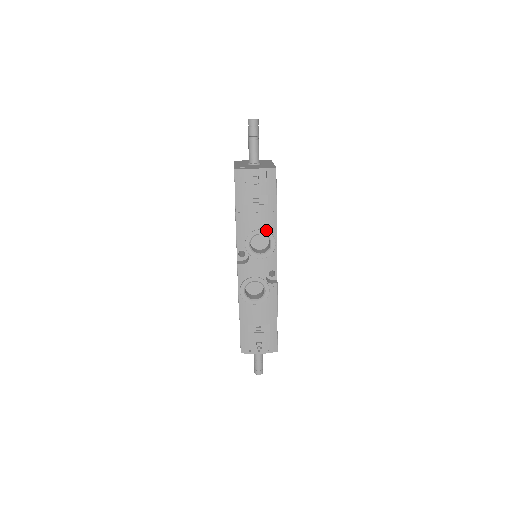
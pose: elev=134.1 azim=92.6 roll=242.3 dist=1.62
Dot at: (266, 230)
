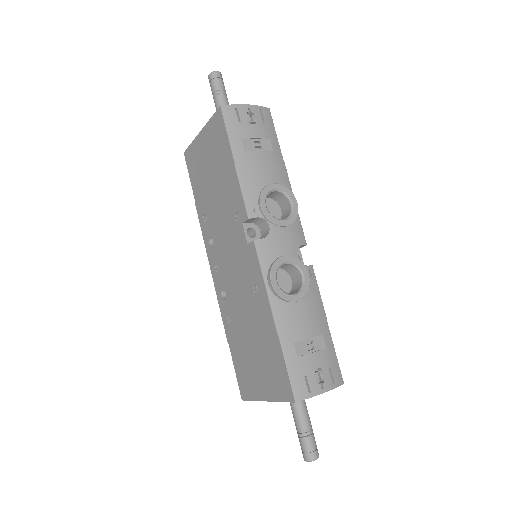
Dot at: (281, 184)
